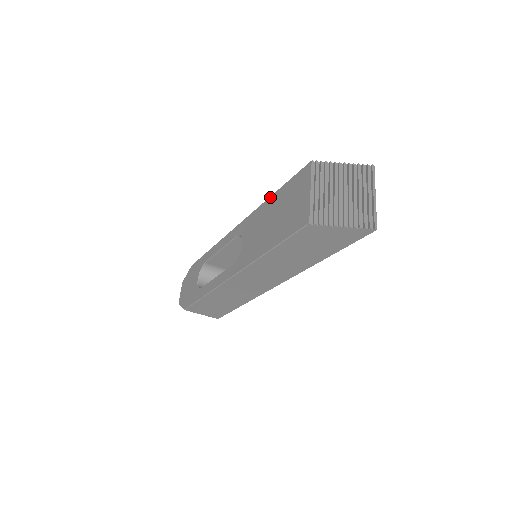
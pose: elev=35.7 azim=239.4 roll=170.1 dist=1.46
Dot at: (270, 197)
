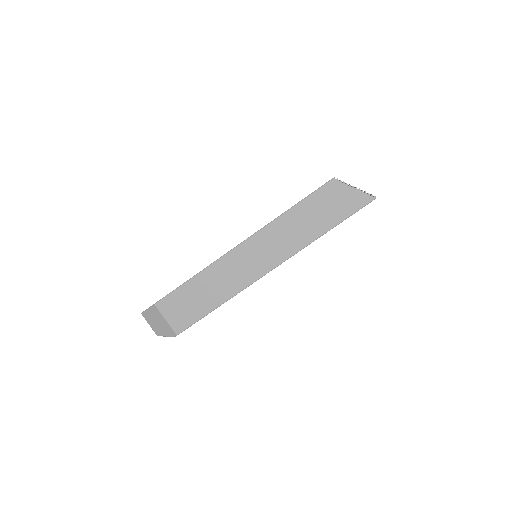
Dot at: occluded
